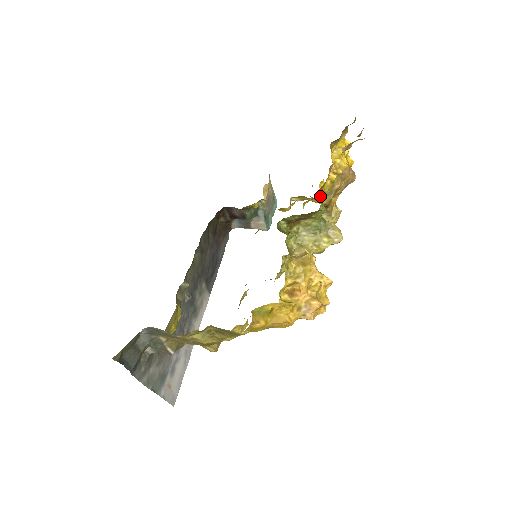
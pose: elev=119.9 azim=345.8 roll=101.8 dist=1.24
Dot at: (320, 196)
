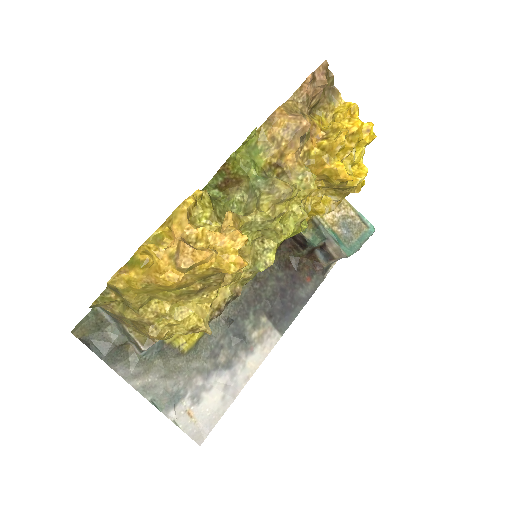
Dot at: (316, 171)
